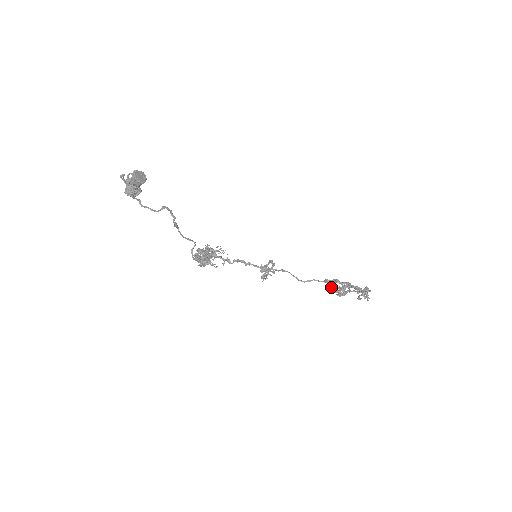
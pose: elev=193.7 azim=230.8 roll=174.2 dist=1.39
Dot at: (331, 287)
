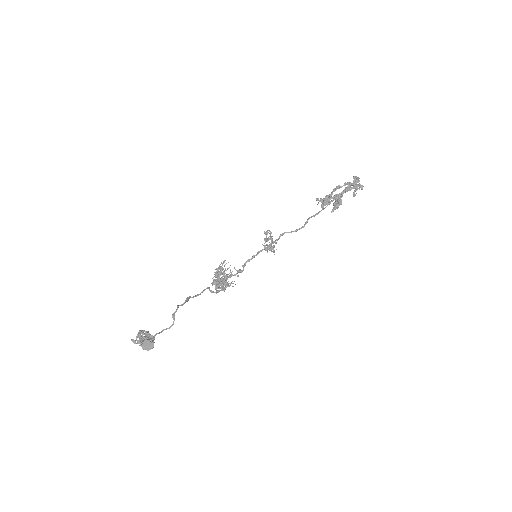
Dot at: (326, 204)
